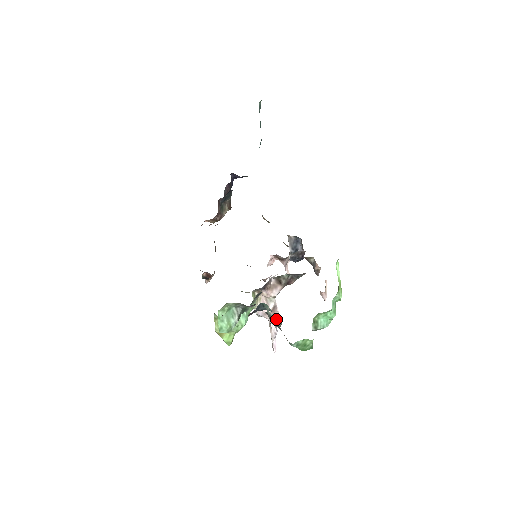
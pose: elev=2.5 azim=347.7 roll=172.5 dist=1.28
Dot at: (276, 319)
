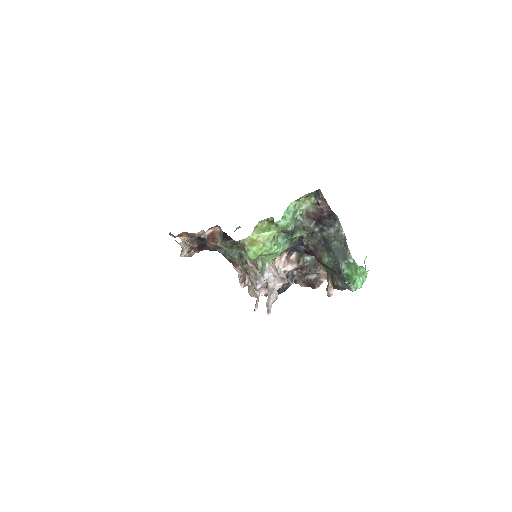
Dot at: (342, 235)
